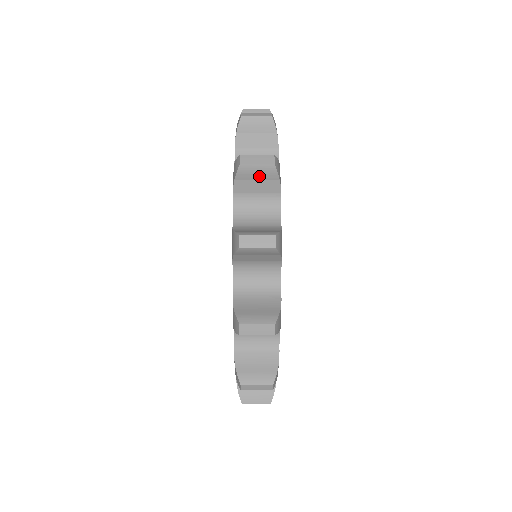
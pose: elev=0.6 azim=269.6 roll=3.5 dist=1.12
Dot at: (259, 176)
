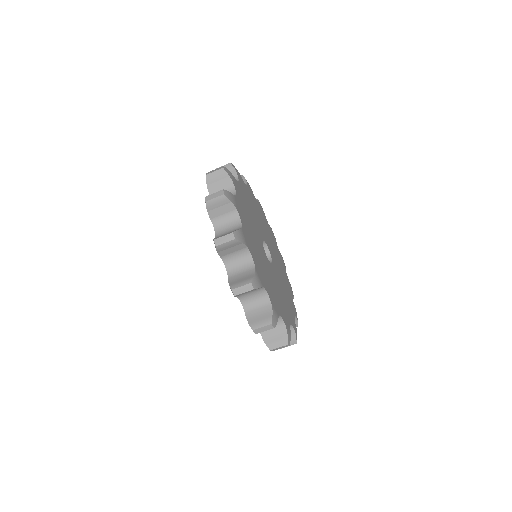
Dot at: occluded
